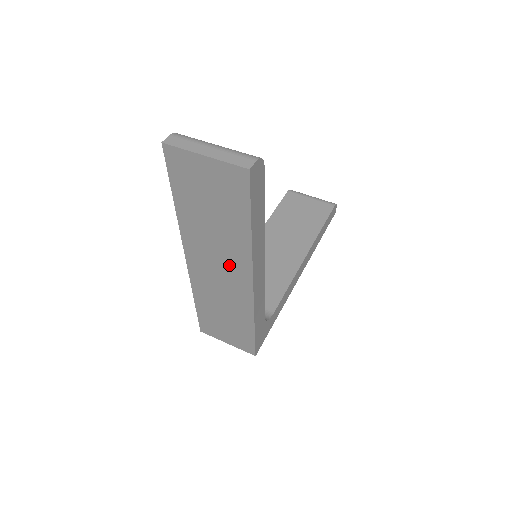
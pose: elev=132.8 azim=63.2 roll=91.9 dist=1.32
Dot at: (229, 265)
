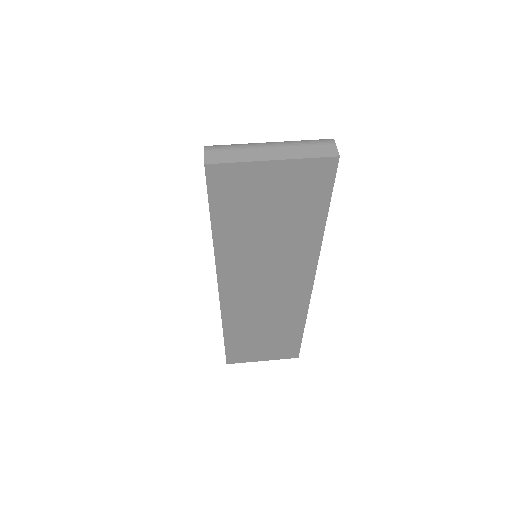
Dot at: (283, 278)
